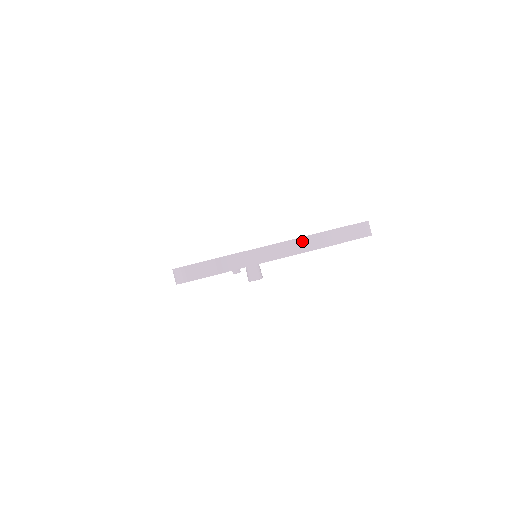
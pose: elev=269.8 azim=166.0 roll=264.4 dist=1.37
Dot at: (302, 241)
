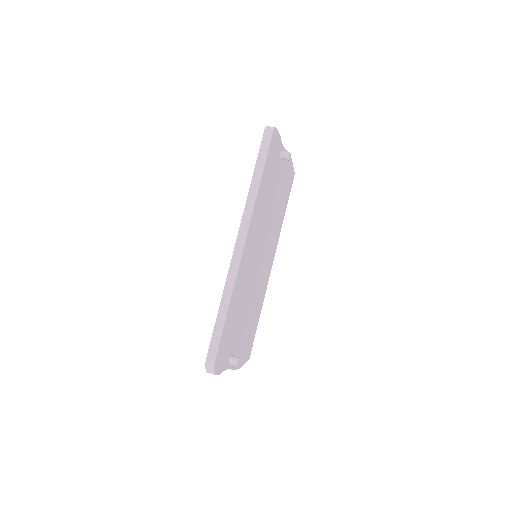
Dot at: occluded
